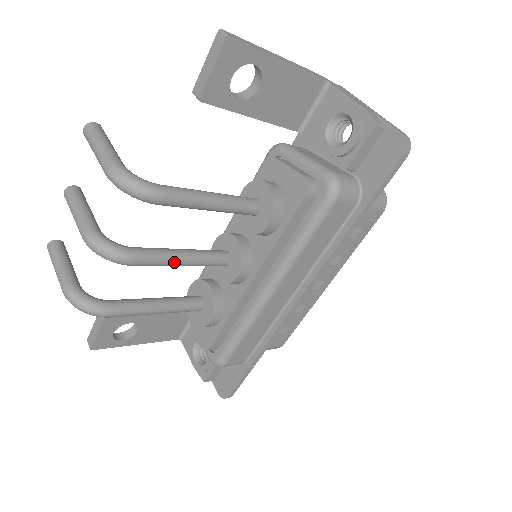
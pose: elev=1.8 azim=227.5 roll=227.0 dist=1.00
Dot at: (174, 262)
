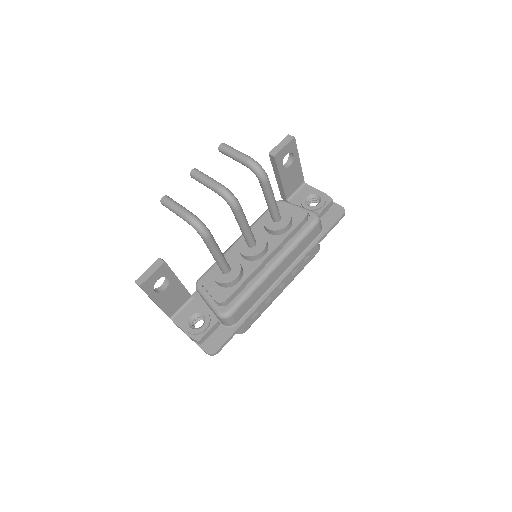
Dot at: (246, 223)
